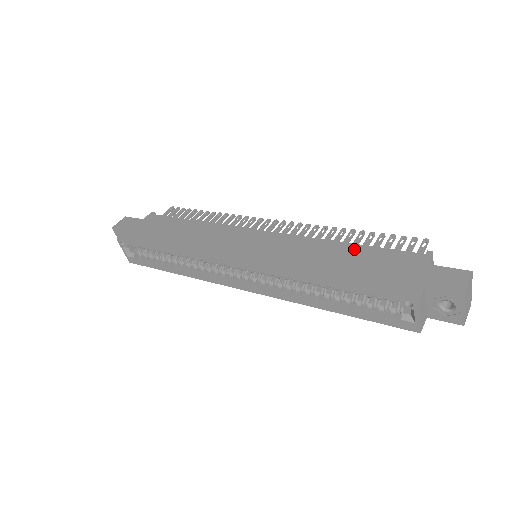
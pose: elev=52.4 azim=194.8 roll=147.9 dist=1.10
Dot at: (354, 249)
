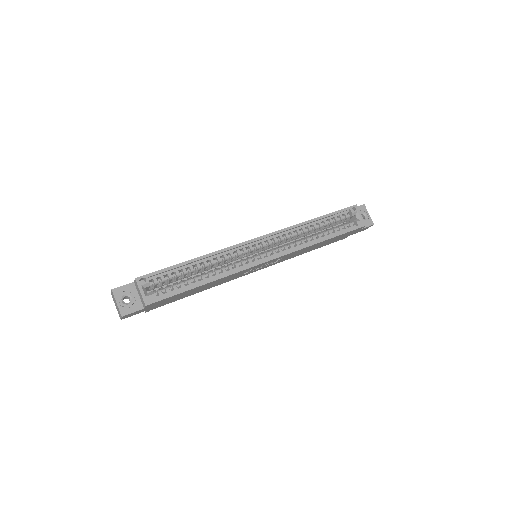
Dot at: occluded
